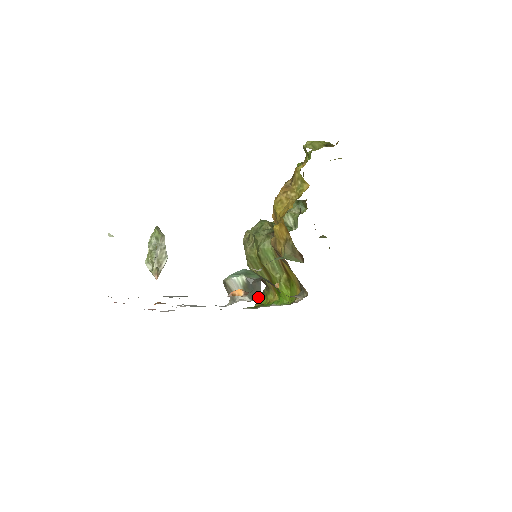
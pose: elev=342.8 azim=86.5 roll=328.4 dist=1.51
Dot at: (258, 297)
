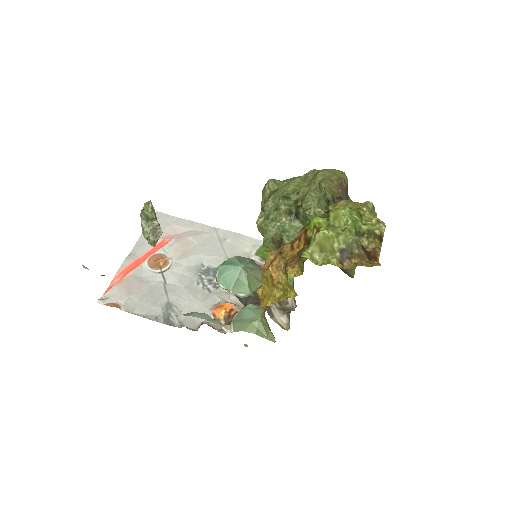
Dot at: occluded
